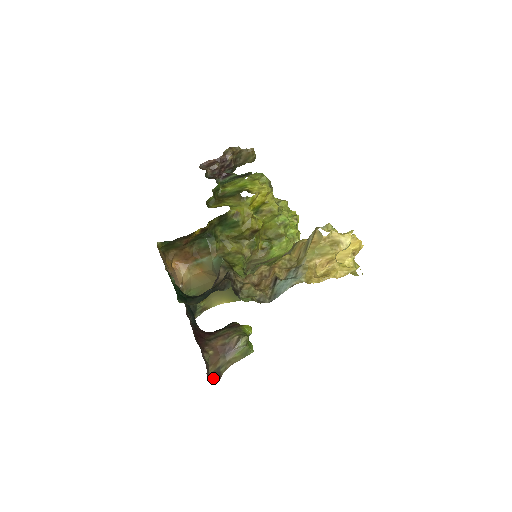
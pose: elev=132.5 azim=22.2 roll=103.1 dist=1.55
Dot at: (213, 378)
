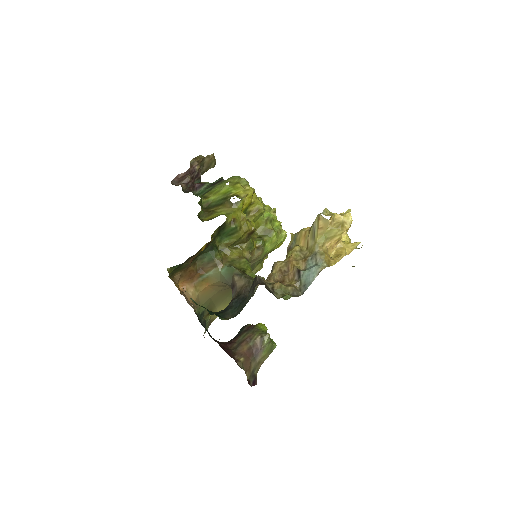
Dot at: (252, 383)
